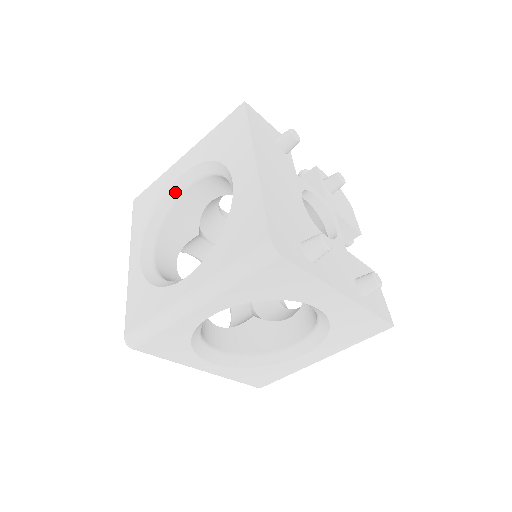
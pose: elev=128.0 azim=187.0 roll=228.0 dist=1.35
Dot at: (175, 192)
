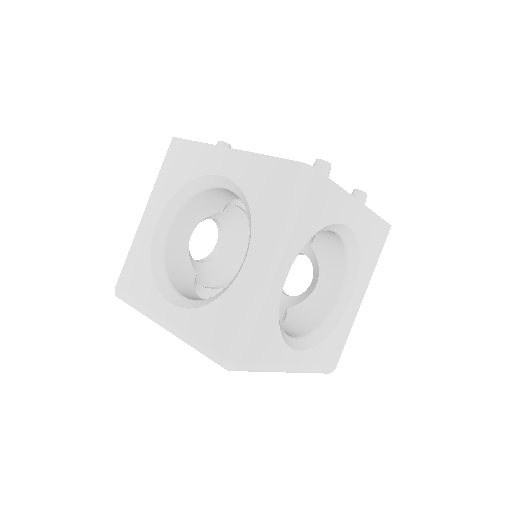
Dot at: (159, 242)
